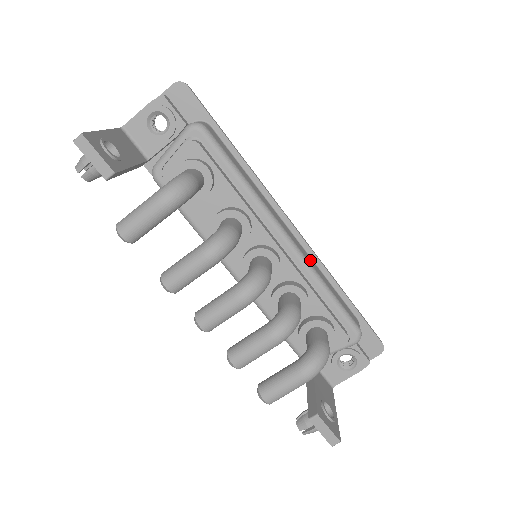
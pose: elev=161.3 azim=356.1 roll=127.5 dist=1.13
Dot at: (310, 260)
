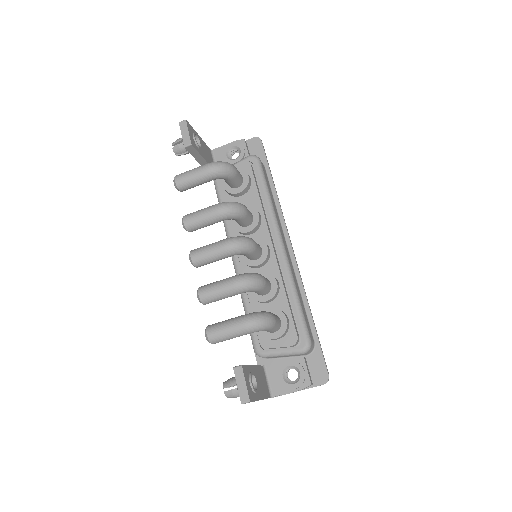
Dot at: (294, 273)
